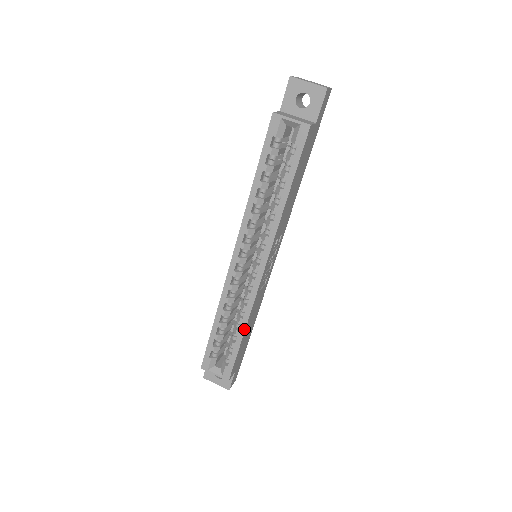
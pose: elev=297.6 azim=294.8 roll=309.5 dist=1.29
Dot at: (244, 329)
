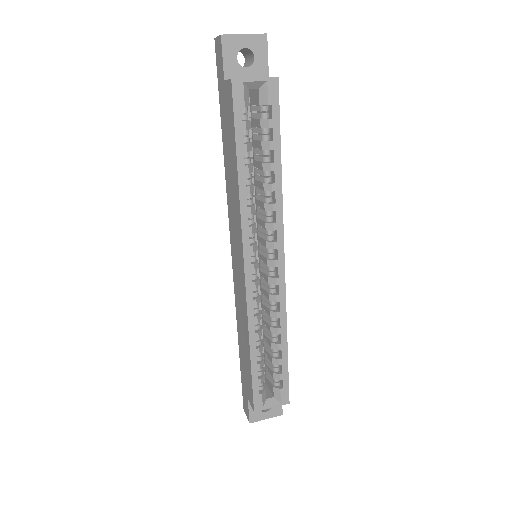
Dot at: (286, 337)
